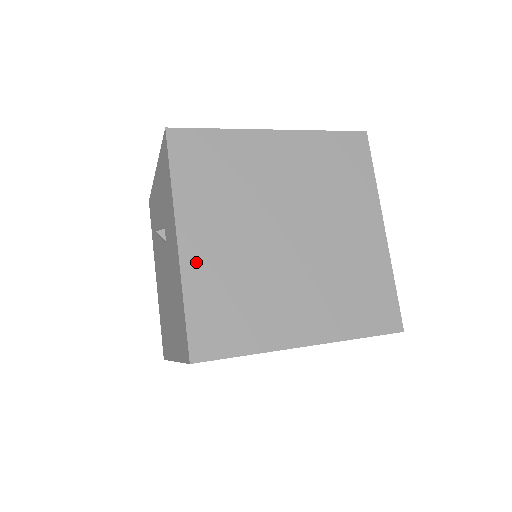
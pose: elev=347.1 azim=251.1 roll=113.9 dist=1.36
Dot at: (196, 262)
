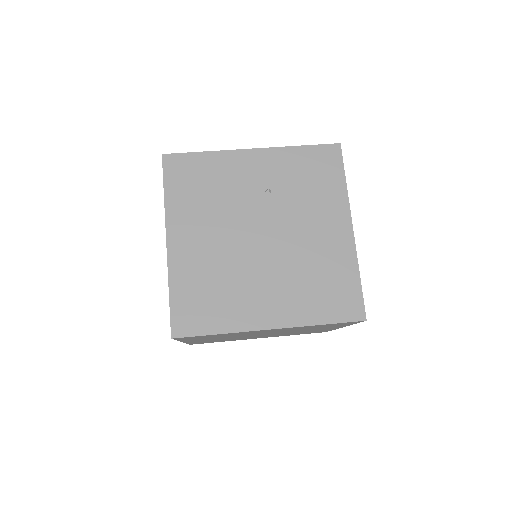
Dot at: occluded
